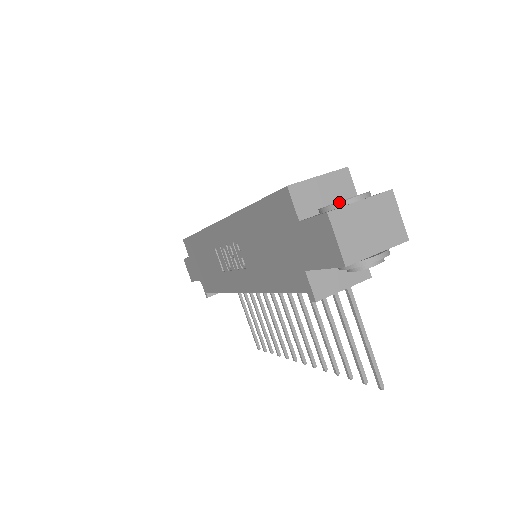
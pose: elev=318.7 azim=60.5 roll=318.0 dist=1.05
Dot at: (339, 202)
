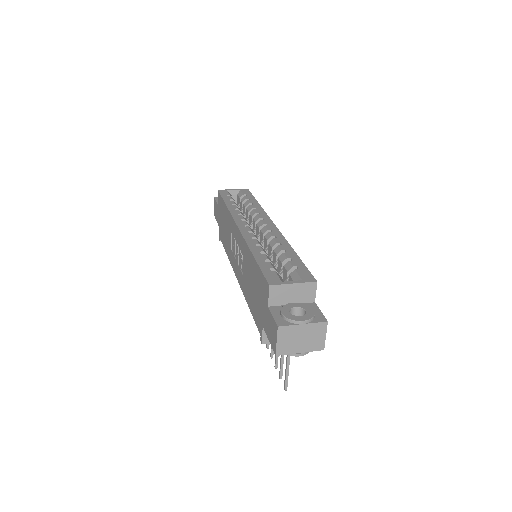
Dot at: (290, 320)
